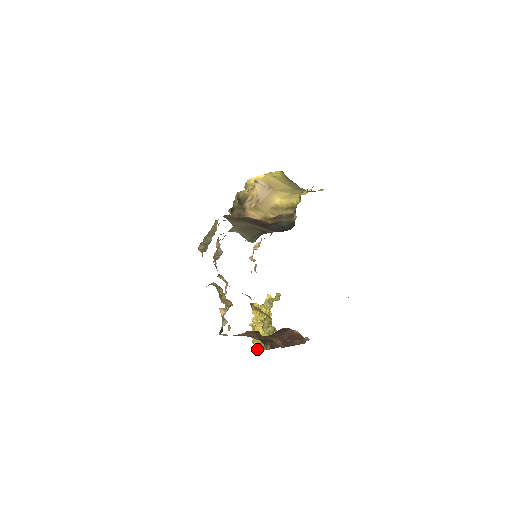
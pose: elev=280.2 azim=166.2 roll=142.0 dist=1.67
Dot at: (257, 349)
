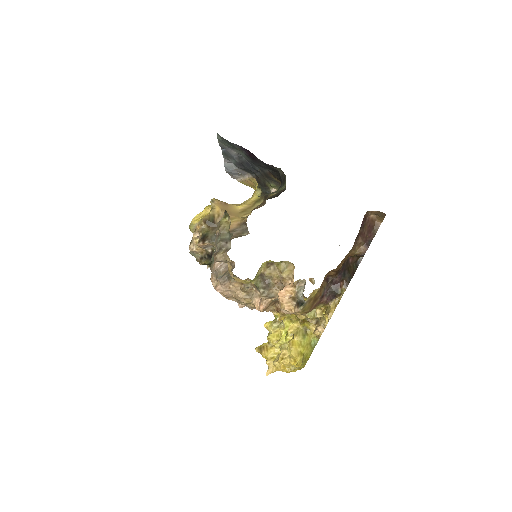
Dot at: (330, 313)
